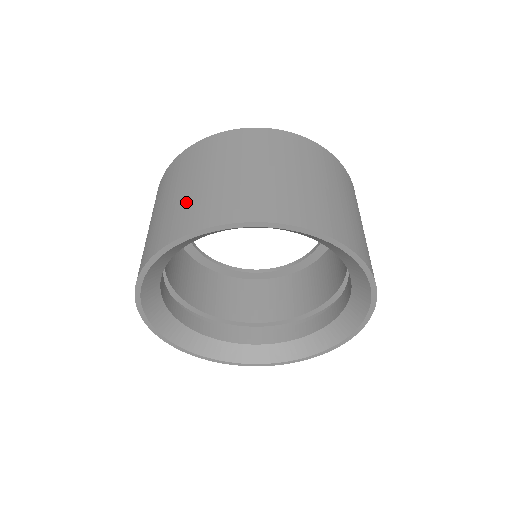
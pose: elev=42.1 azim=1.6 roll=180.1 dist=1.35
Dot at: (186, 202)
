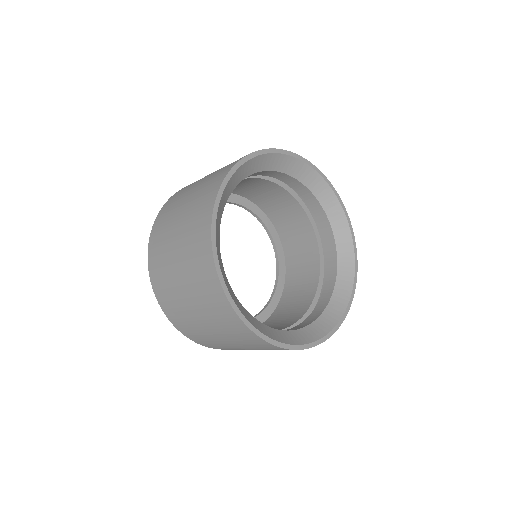
Dot at: (188, 237)
